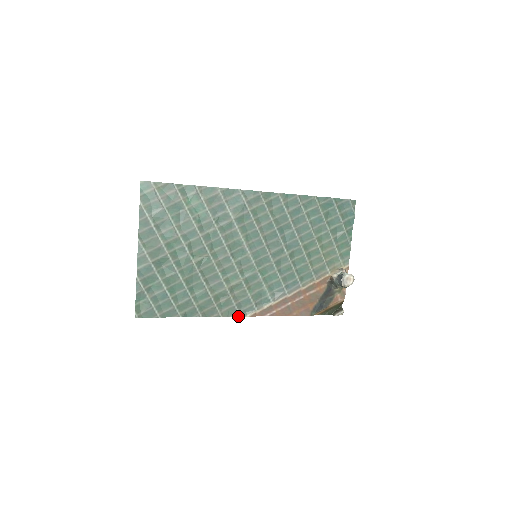
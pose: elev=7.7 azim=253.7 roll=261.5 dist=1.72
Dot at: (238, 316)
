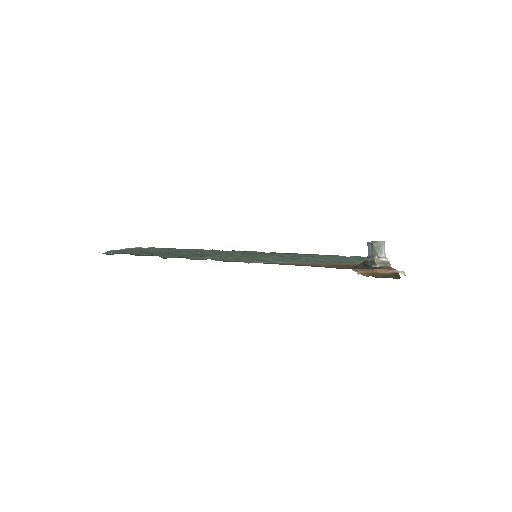
Dot at: occluded
